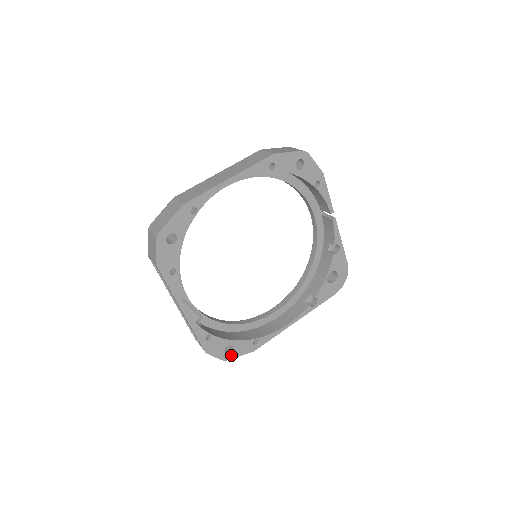
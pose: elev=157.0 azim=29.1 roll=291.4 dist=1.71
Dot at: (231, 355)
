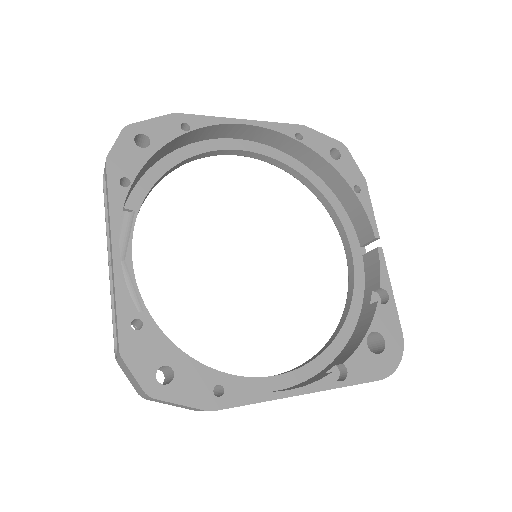
Dot at: (165, 392)
